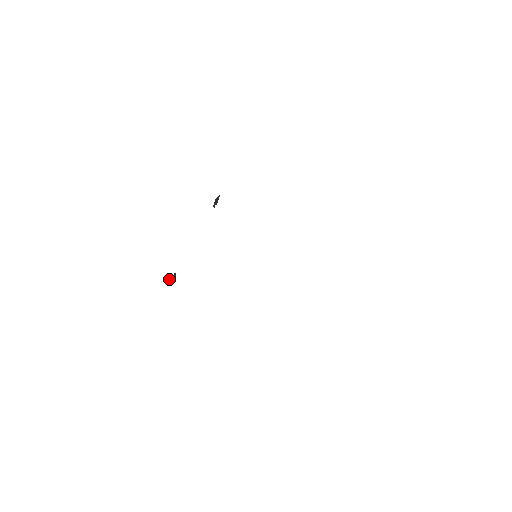
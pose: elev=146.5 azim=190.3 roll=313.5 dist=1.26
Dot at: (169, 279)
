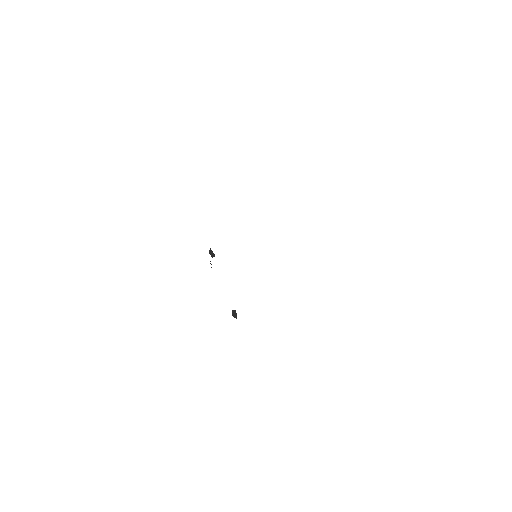
Dot at: (233, 316)
